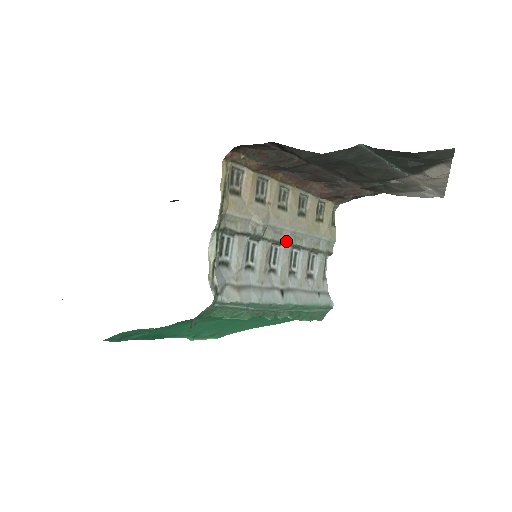
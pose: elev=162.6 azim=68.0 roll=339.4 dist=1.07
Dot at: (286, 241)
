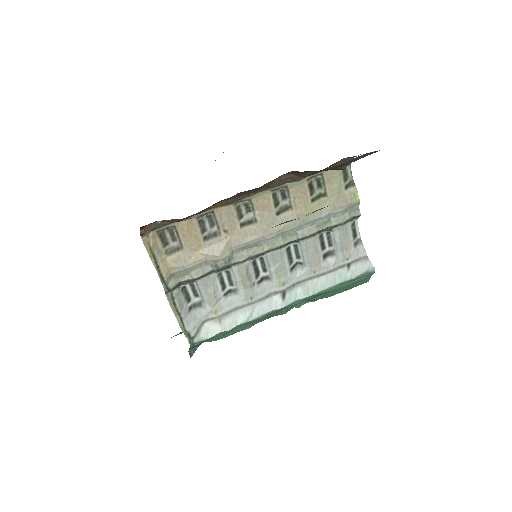
Dot at: (269, 248)
